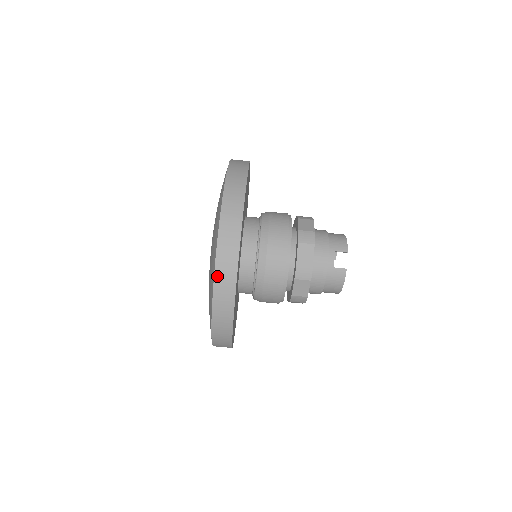
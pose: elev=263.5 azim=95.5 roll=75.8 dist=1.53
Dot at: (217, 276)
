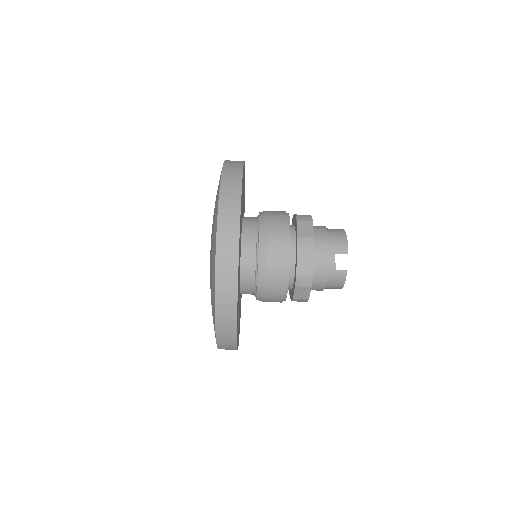
Dot at: (218, 304)
